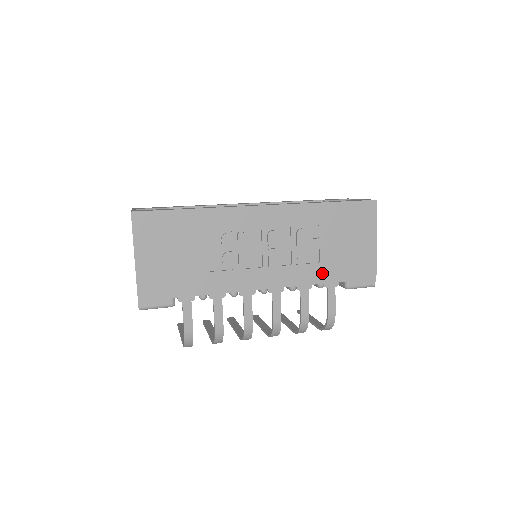
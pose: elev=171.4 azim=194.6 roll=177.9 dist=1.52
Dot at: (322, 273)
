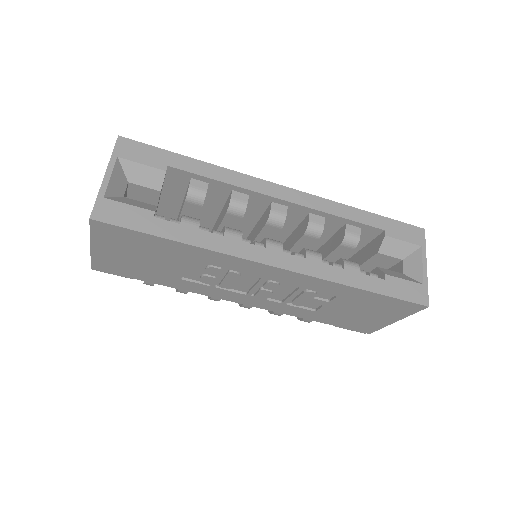
Dot at: (312, 316)
